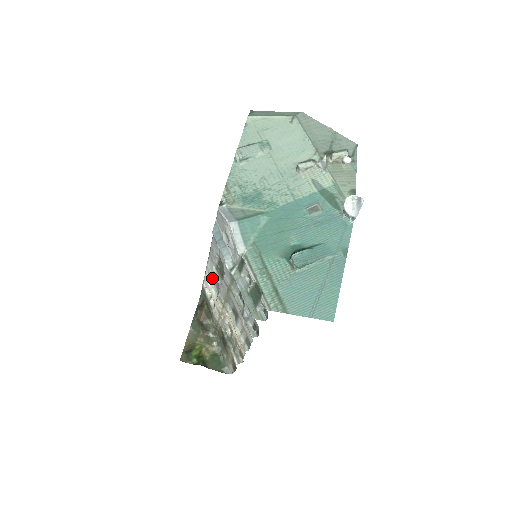
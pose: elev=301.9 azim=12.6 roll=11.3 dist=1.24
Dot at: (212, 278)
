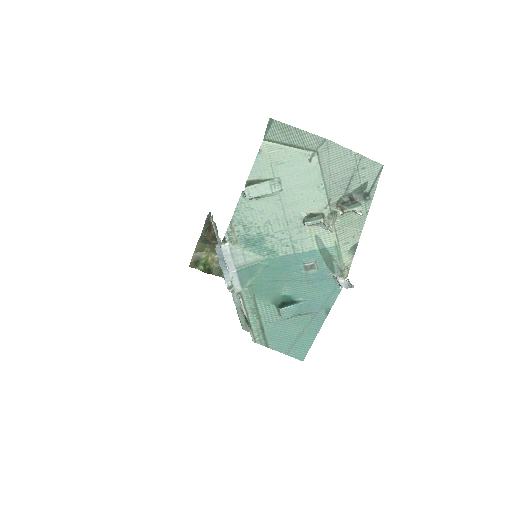
Dot at: occluded
